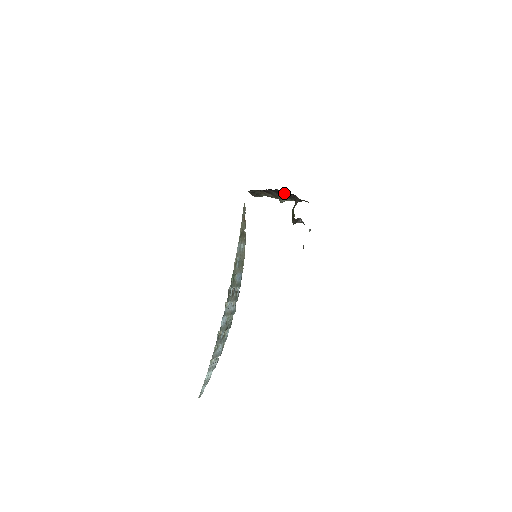
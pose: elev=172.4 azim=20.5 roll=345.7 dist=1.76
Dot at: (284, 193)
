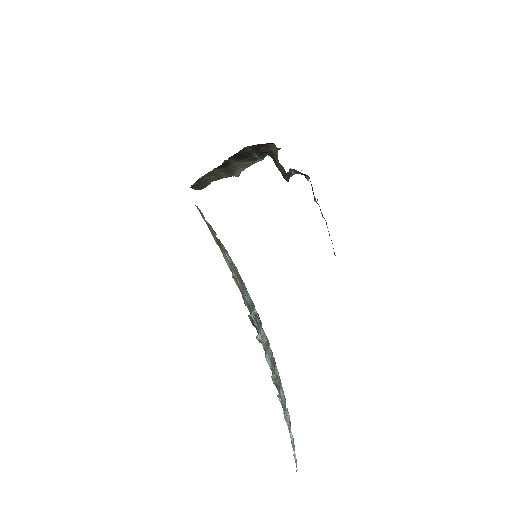
Dot at: (250, 151)
